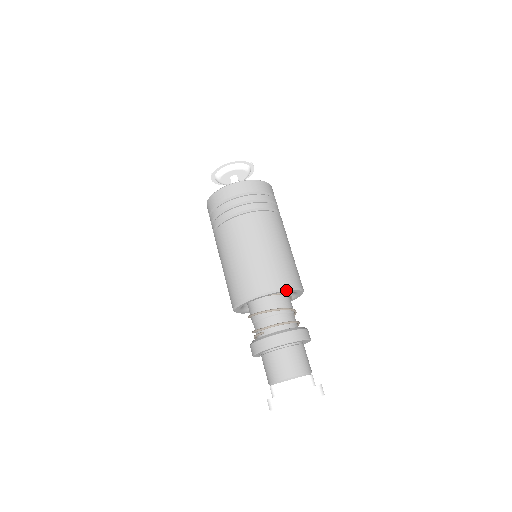
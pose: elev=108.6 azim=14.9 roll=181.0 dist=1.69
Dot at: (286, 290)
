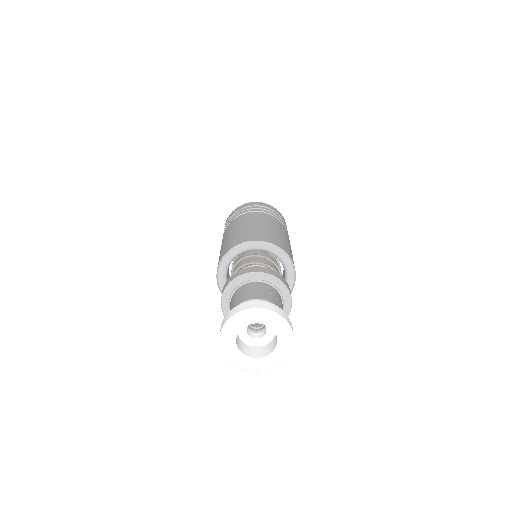
Dot at: (244, 244)
